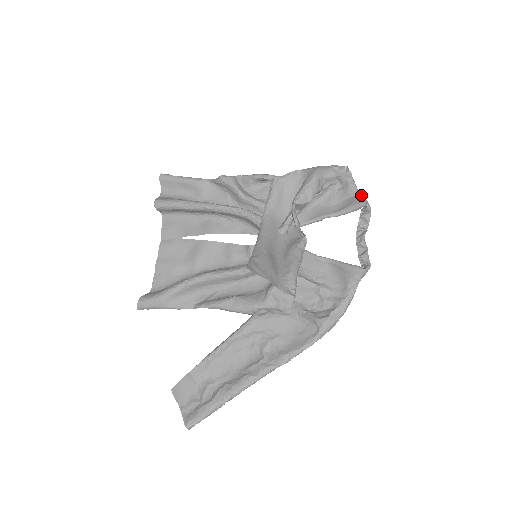
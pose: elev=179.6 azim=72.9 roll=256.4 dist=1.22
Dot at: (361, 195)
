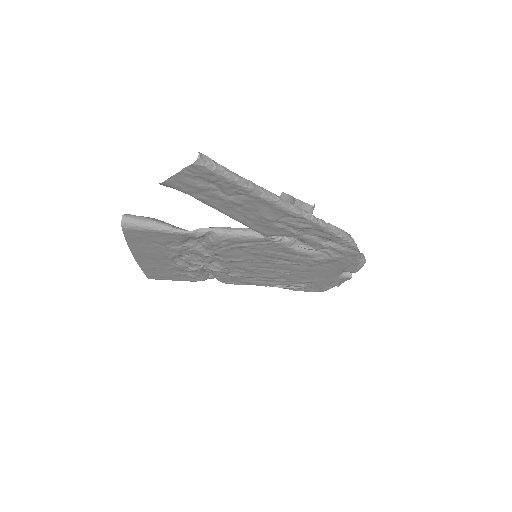
Dot at: occluded
